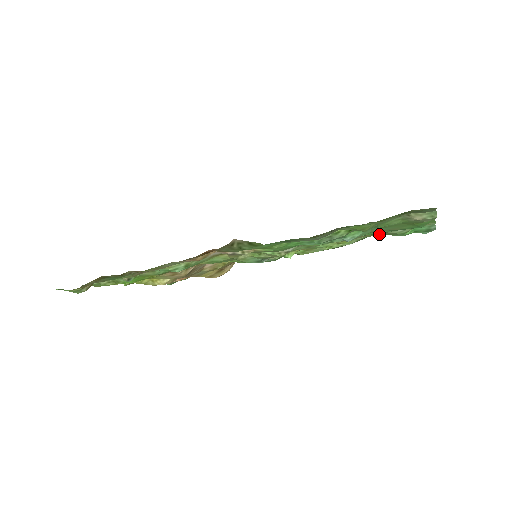
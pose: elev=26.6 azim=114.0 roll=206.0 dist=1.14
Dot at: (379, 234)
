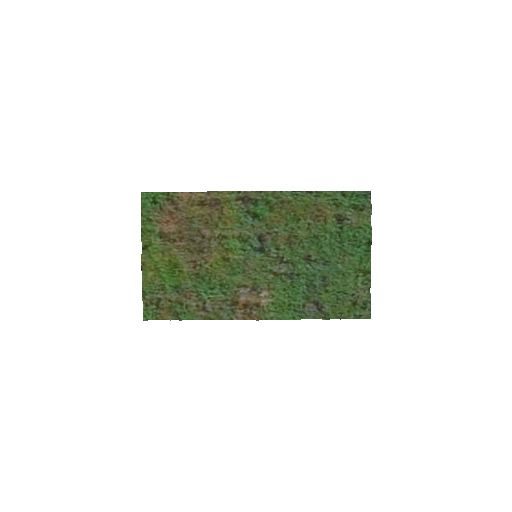
Dot at: (333, 205)
